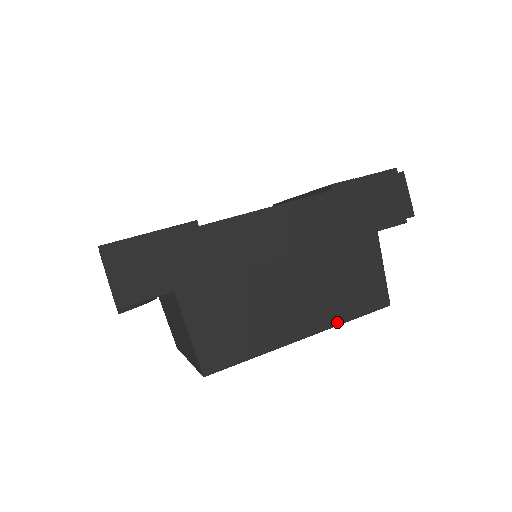
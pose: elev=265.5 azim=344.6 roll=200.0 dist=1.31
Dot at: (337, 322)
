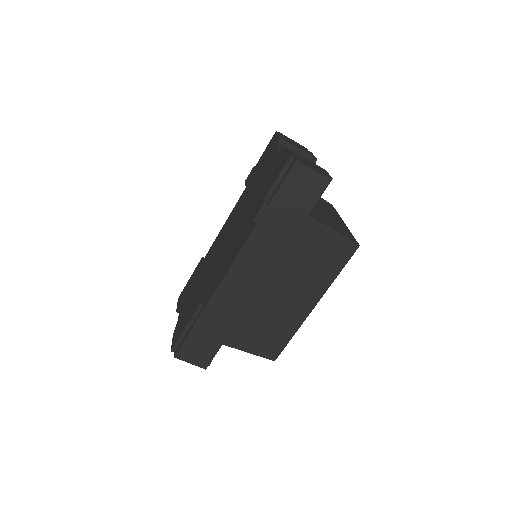
Dot at: (329, 284)
